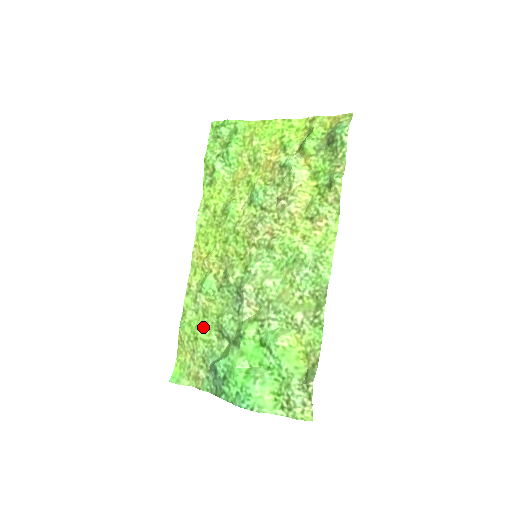
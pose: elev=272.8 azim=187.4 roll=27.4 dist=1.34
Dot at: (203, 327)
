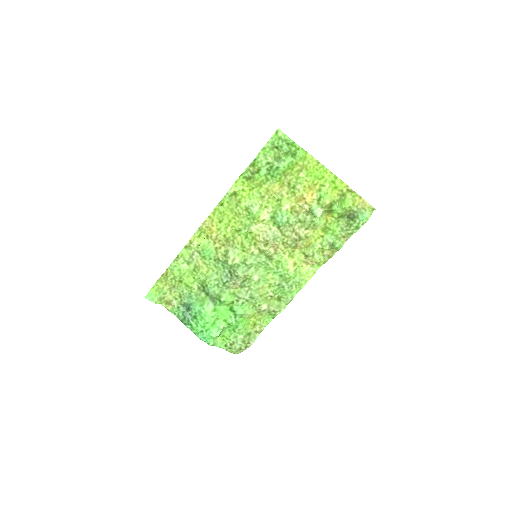
Dot at: (190, 276)
